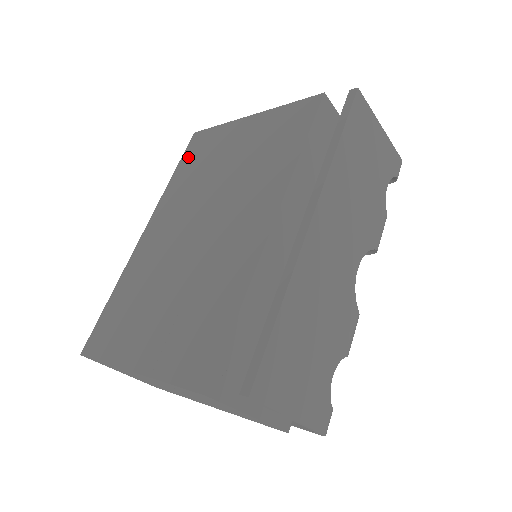
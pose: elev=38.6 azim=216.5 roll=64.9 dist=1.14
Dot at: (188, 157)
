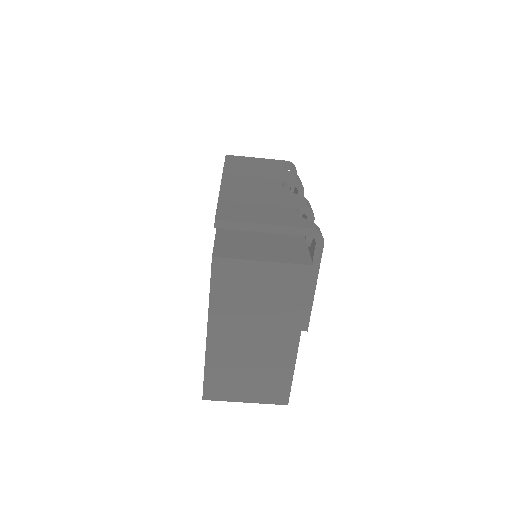
Dot at: occluded
